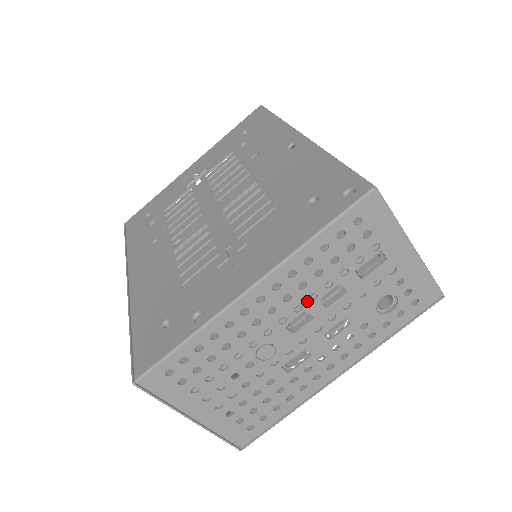
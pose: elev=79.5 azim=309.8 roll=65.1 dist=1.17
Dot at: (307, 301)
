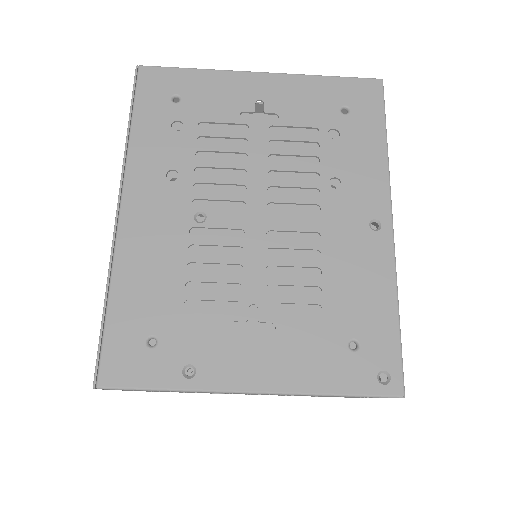
Dot at: occluded
